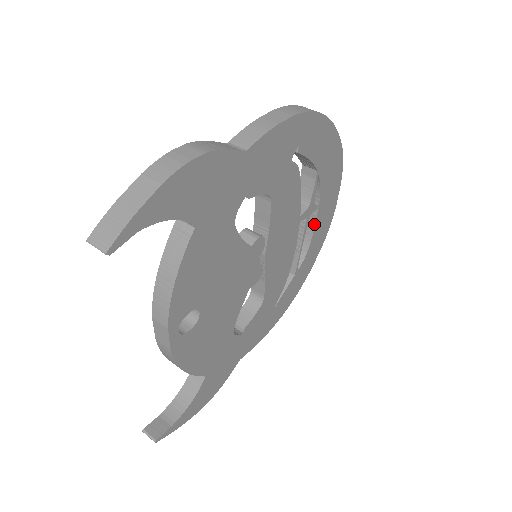
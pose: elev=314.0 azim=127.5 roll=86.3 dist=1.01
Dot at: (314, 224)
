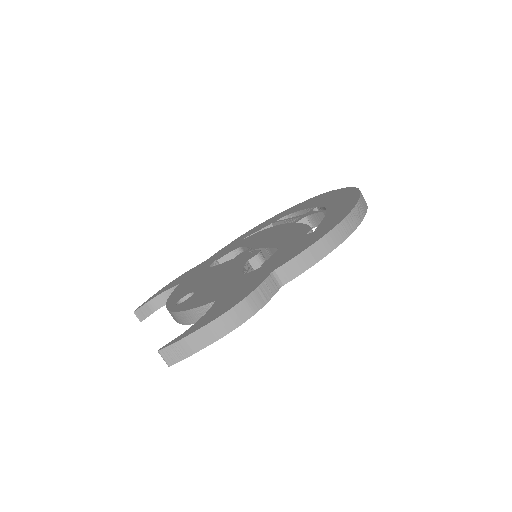
Dot at: occluded
